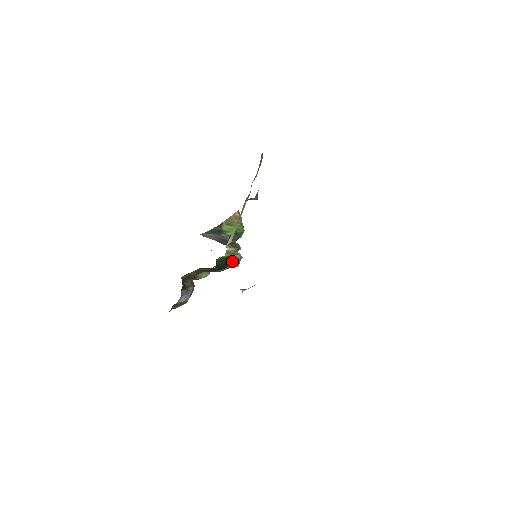
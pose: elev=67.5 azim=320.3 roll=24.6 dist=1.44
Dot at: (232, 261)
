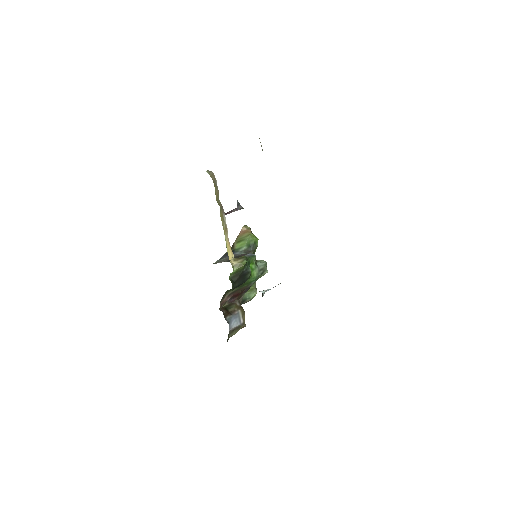
Dot at: (248, 271)
